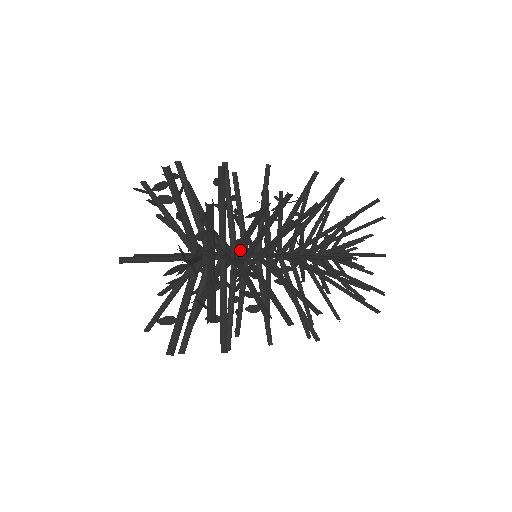
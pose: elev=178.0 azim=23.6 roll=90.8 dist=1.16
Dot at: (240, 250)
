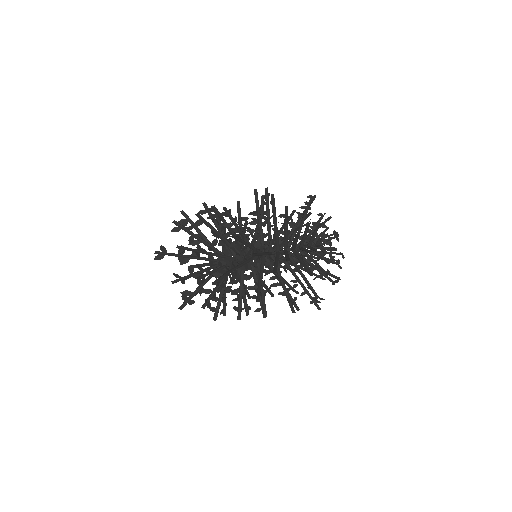
Dot at: occluded
